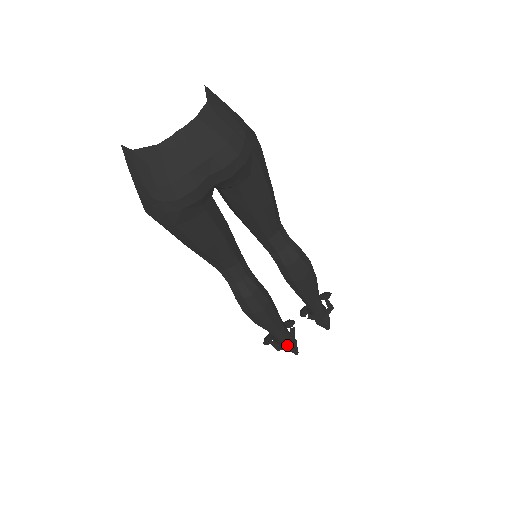
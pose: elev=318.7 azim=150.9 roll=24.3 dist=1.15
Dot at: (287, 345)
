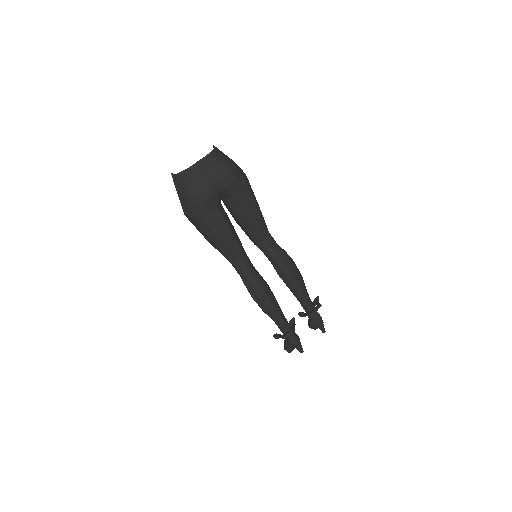
Dot at: (289, 332)
